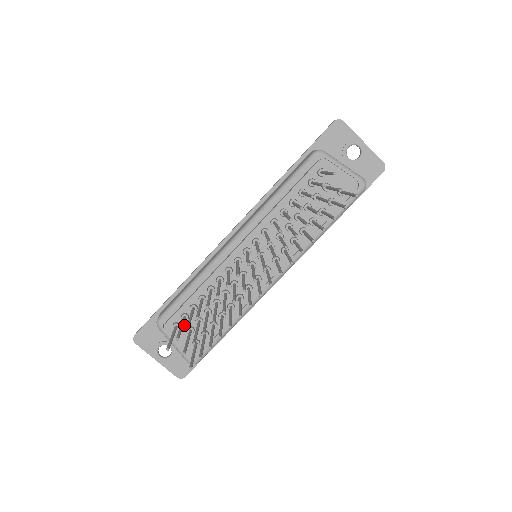
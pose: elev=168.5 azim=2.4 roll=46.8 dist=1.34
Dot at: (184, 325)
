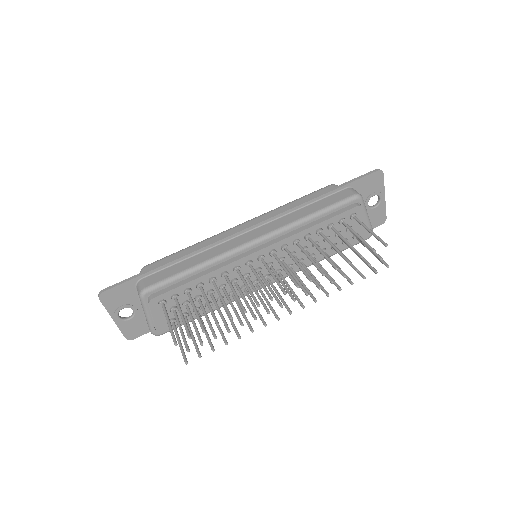
Dot at: (170, 304)
